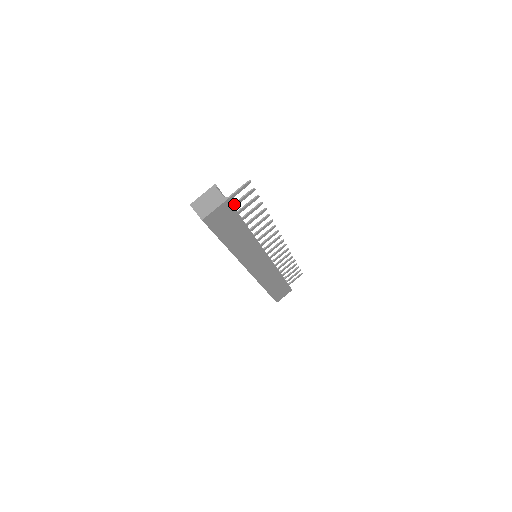
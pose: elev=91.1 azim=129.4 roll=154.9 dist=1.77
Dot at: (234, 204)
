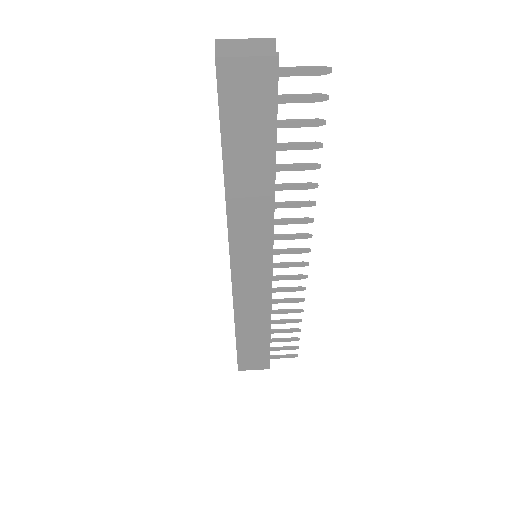
Dot at: (281, 95)
